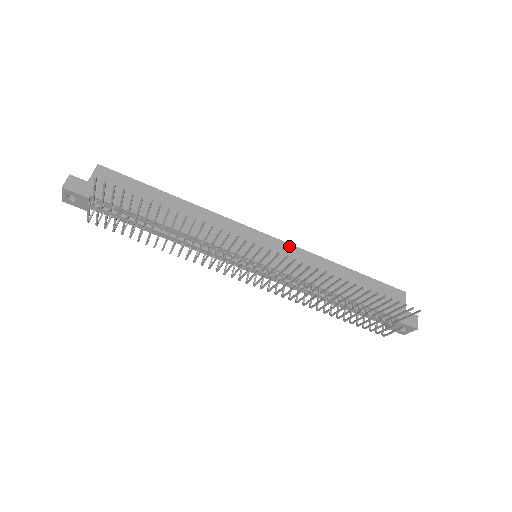
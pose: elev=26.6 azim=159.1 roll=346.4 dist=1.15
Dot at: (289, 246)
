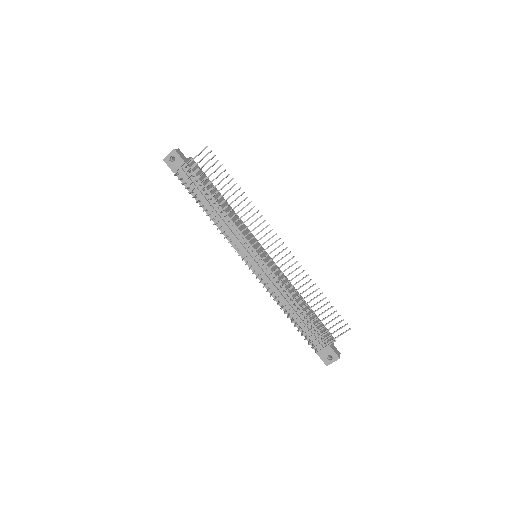
Dot at: occluded
